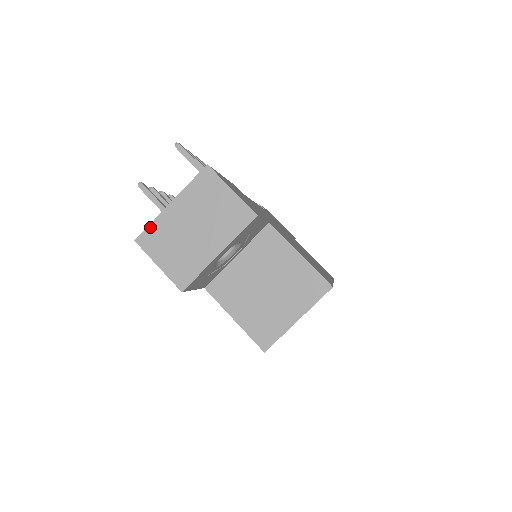
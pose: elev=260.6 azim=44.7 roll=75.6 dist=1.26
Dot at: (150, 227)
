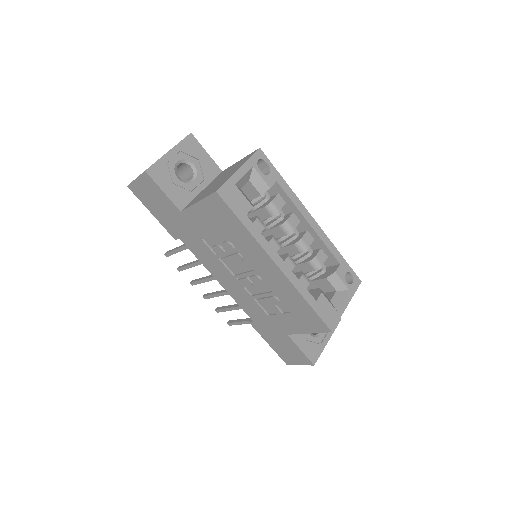
Dot at: occluded
